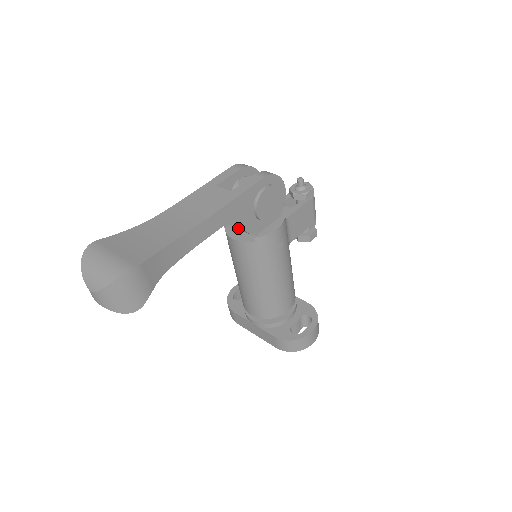
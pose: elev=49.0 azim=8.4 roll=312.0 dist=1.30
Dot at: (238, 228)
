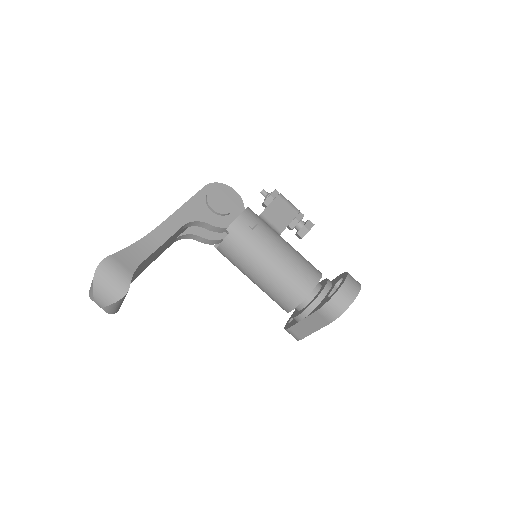
Dot at: occluded
